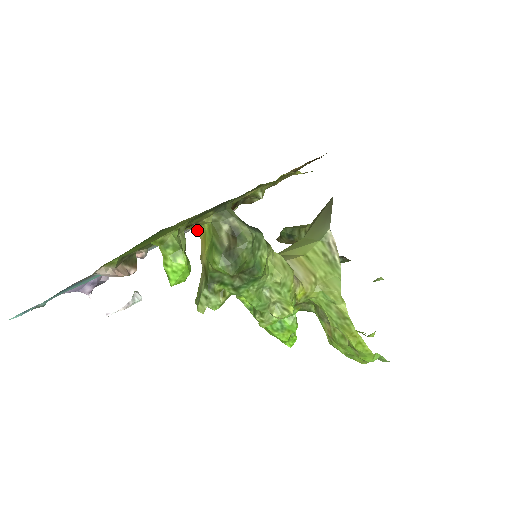
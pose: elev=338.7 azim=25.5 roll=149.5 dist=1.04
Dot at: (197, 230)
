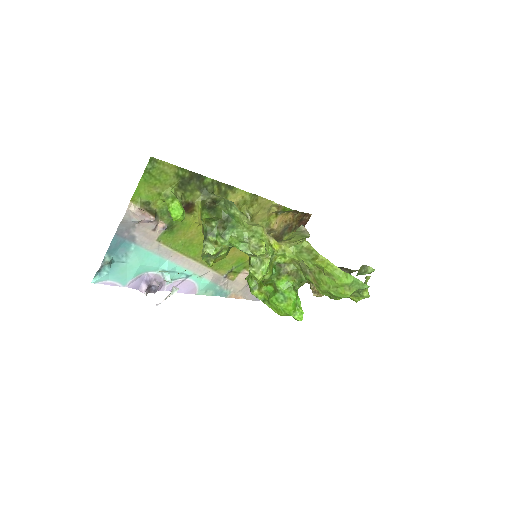
Dot at: (198, 217)
